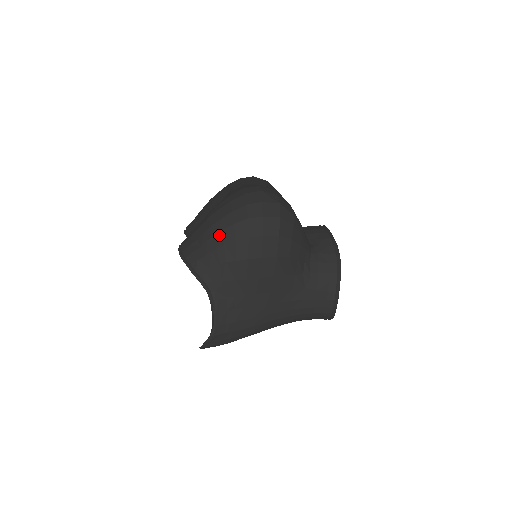
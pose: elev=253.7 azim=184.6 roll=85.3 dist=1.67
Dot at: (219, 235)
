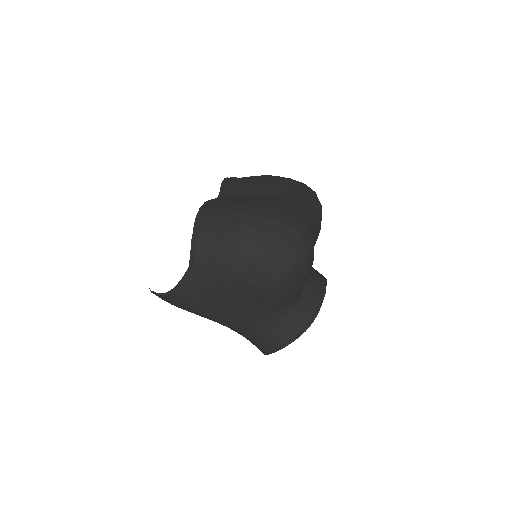
Dot at: (237, 239)
